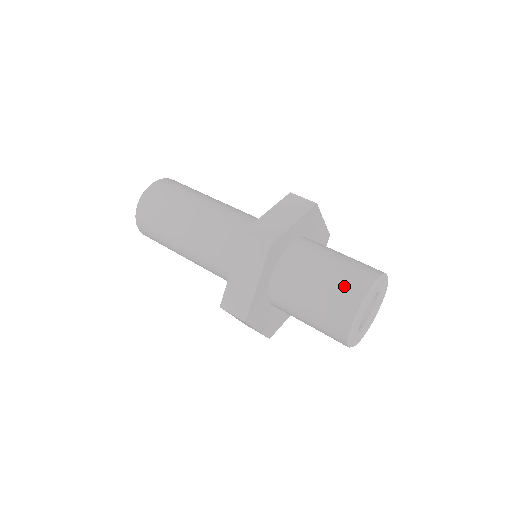
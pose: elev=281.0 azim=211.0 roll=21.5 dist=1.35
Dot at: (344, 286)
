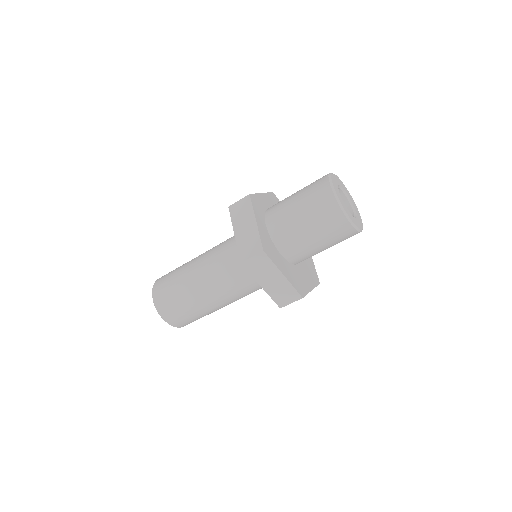
Dot at: (313, 185)
